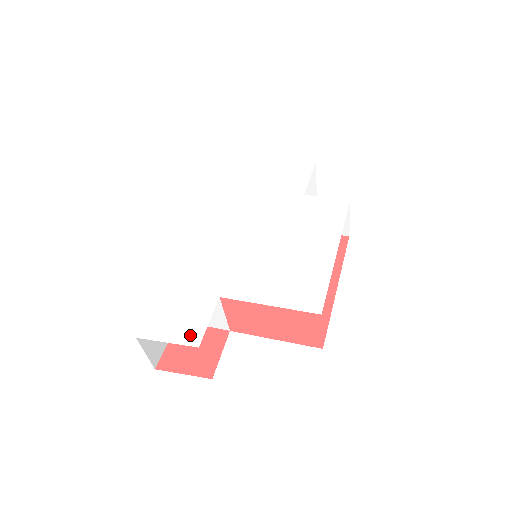
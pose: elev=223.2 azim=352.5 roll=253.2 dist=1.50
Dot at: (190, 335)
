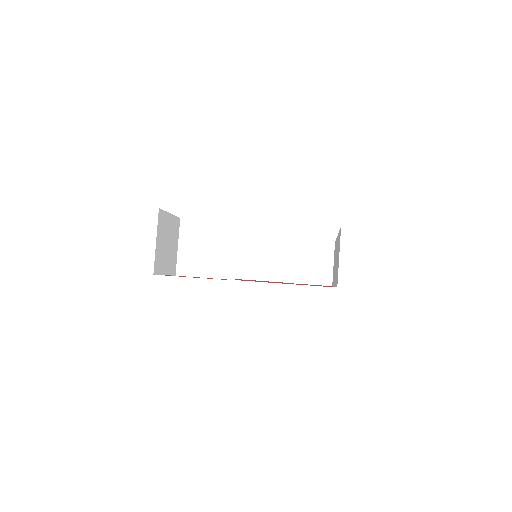
Dot at: occluded
